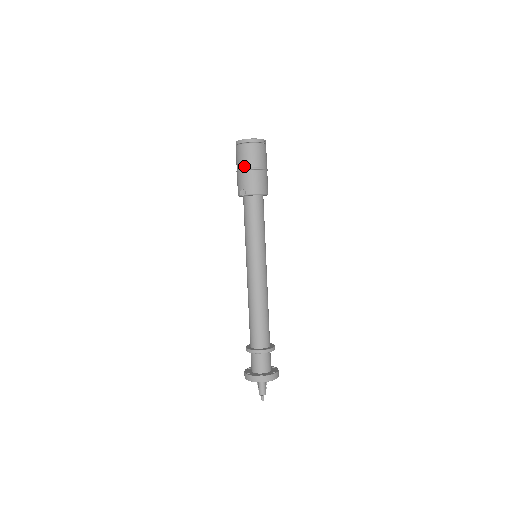
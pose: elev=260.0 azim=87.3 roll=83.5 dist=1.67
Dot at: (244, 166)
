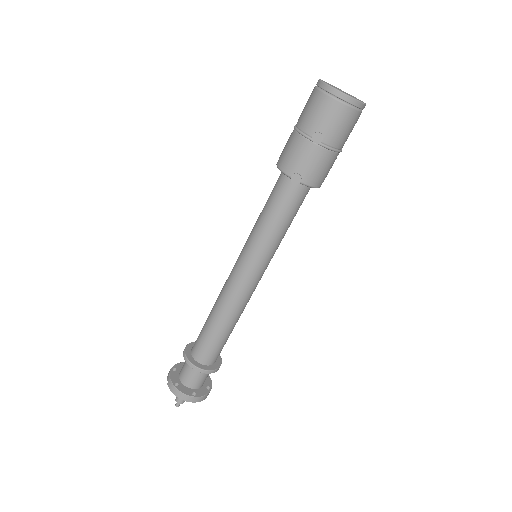
Dot at: (322, 140)
